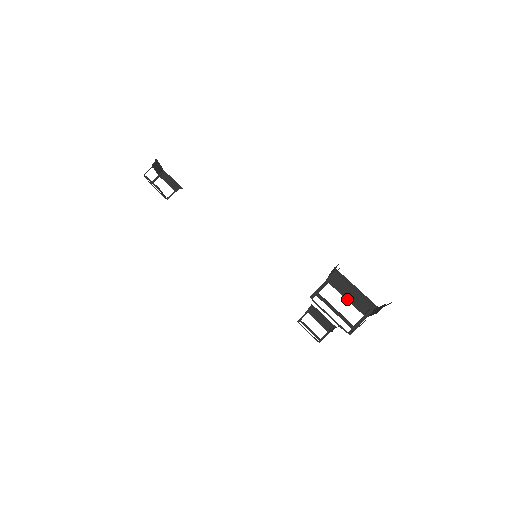
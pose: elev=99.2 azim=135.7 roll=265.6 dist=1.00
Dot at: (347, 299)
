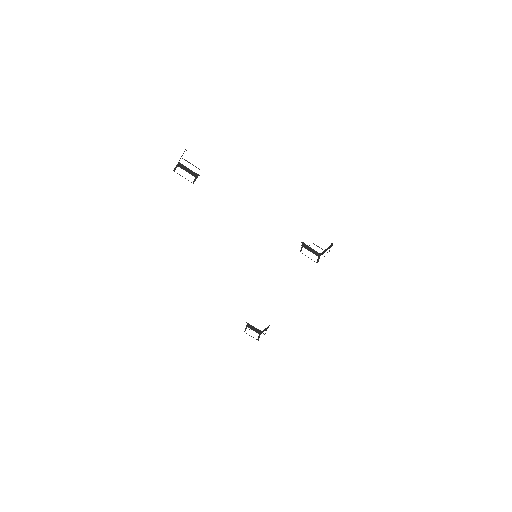
Dot at: occluded
